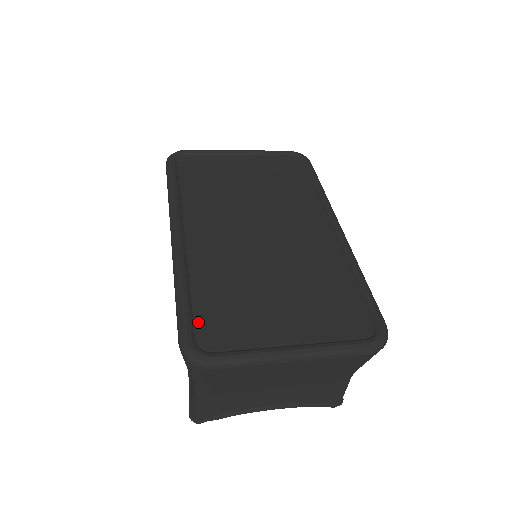
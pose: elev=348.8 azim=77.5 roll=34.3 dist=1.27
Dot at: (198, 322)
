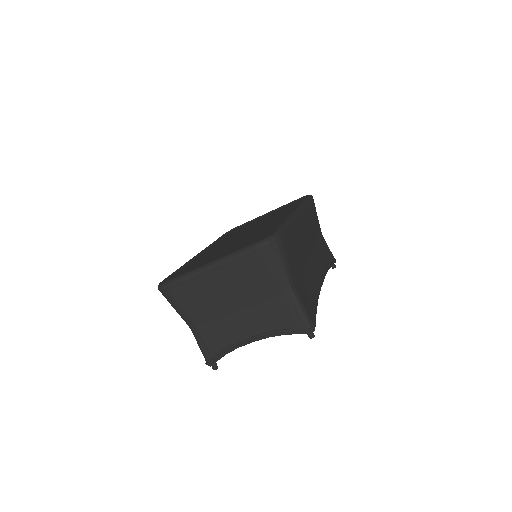
Dot at: (174, 275)
